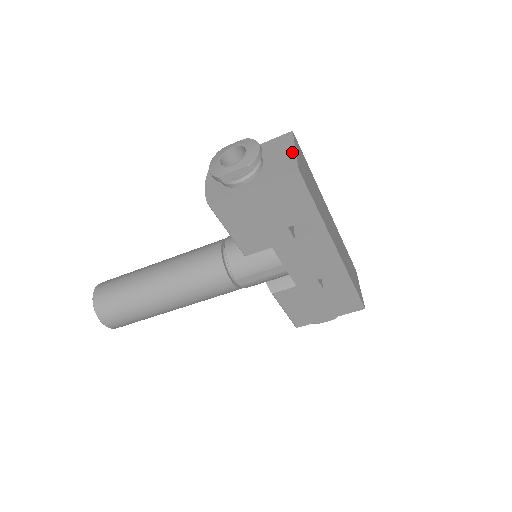
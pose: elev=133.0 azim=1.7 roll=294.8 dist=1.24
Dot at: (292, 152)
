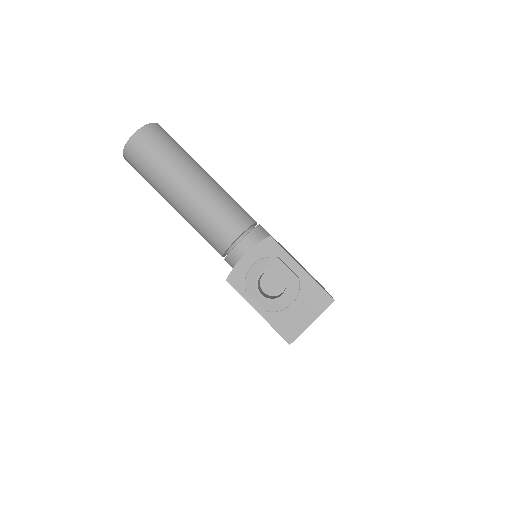
Dot at: (308, 323)
